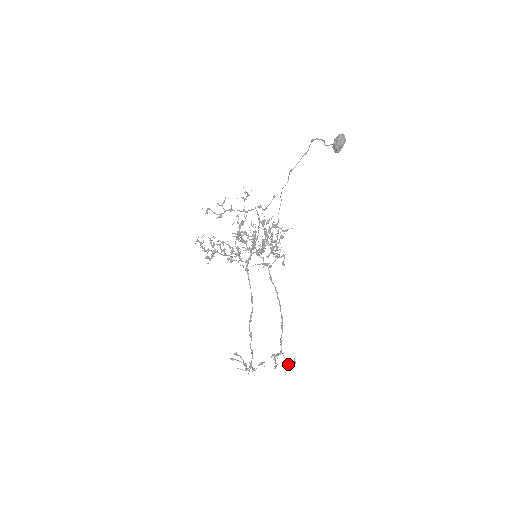
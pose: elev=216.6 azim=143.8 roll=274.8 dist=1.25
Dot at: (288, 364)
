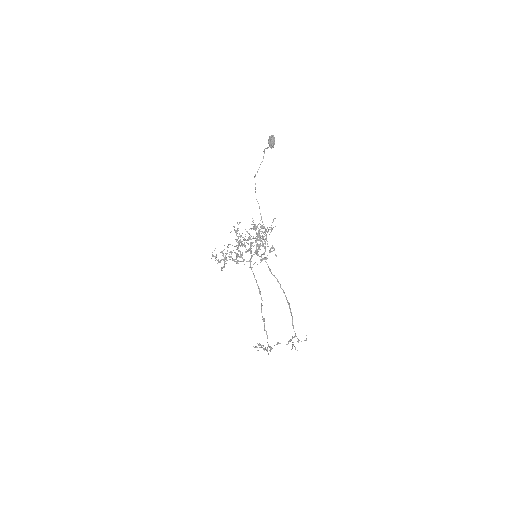
Dot at: occluded
